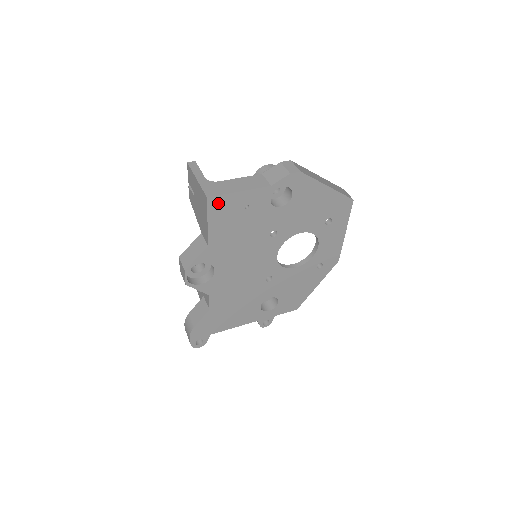
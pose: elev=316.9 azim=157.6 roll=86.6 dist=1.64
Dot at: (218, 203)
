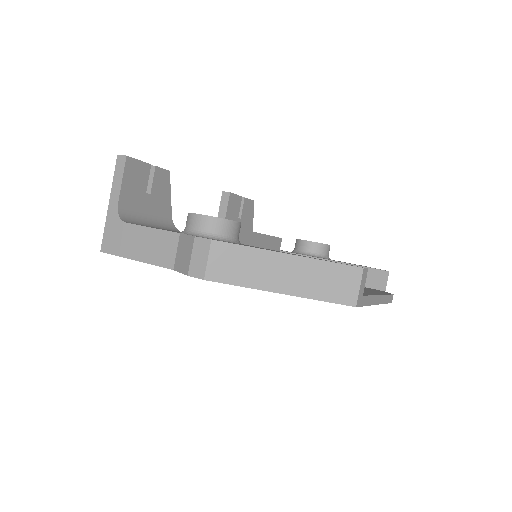
Dot at: occluded
